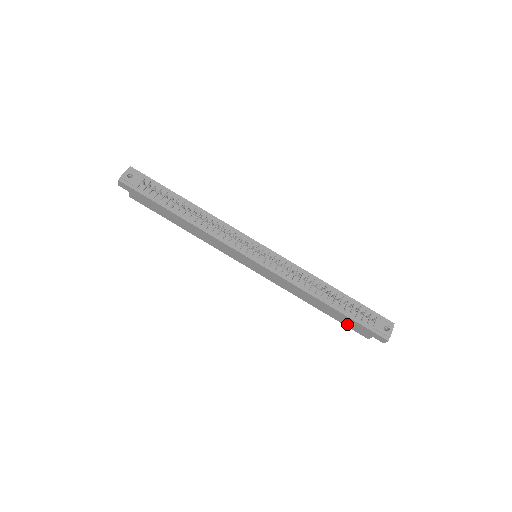
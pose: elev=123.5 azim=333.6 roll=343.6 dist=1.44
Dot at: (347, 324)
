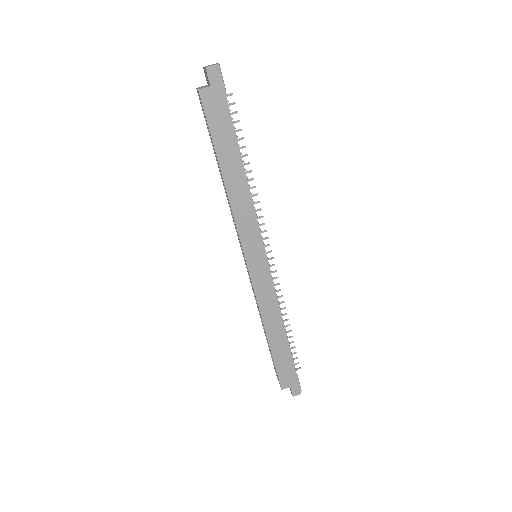
Dot at: (280, 367)
